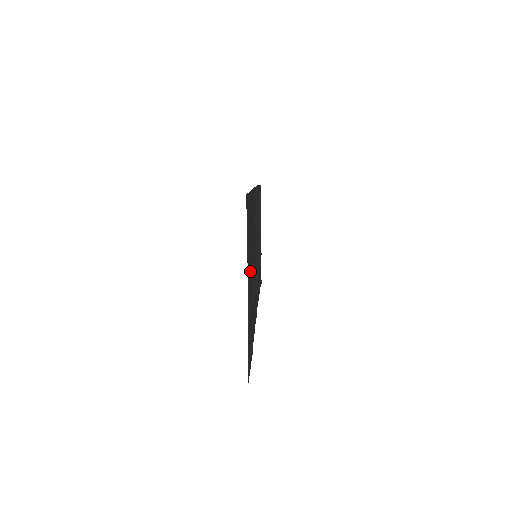
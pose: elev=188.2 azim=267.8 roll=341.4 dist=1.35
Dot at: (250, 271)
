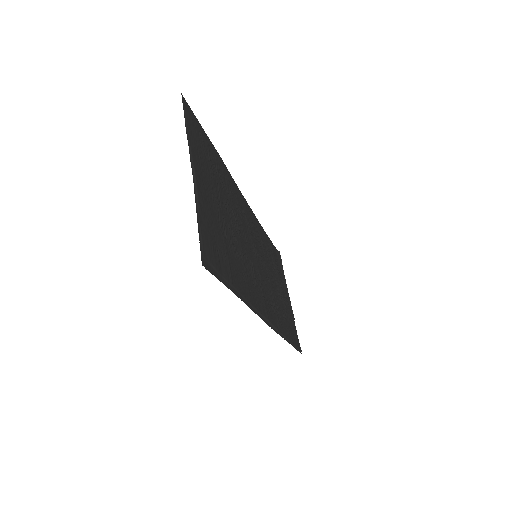
Dot at: (206, 179)
